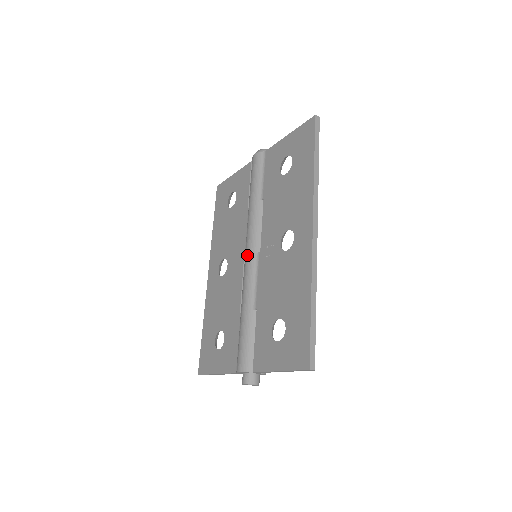
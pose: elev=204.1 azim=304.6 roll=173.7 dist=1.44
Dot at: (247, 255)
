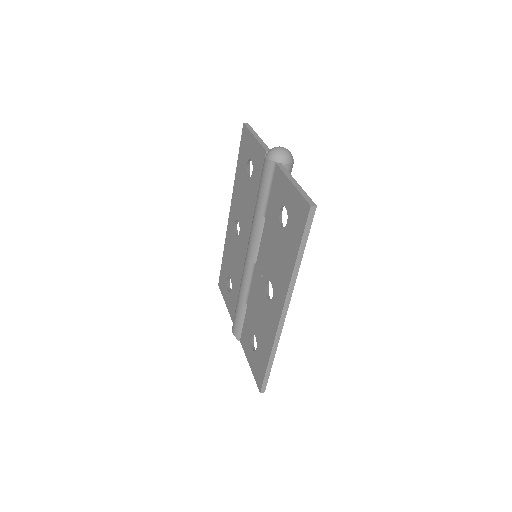
Dot at: (246, 258)
